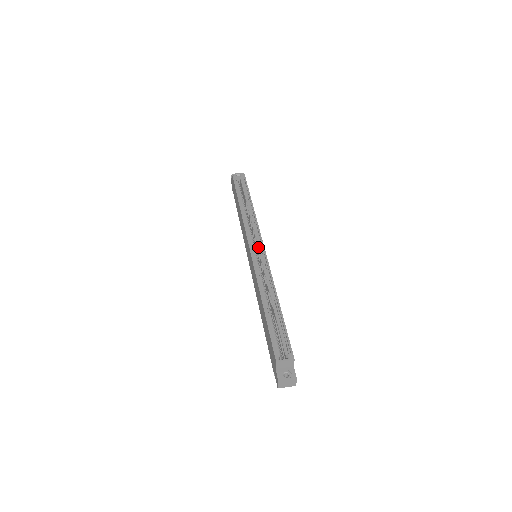
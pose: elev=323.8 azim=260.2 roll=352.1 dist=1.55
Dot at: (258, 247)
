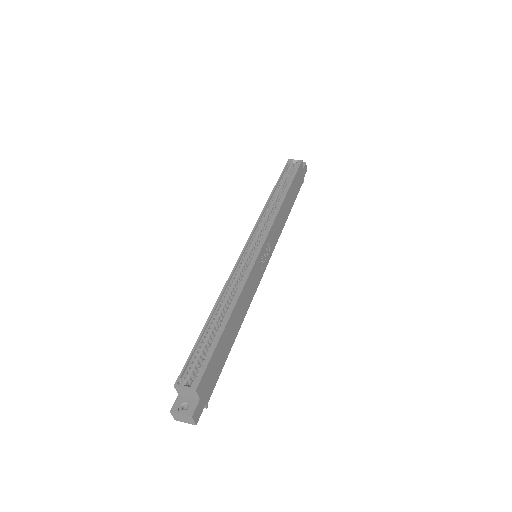
Dot at: (257, 245)
